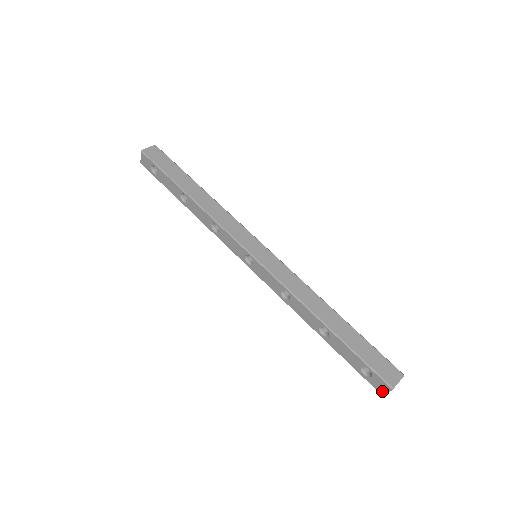
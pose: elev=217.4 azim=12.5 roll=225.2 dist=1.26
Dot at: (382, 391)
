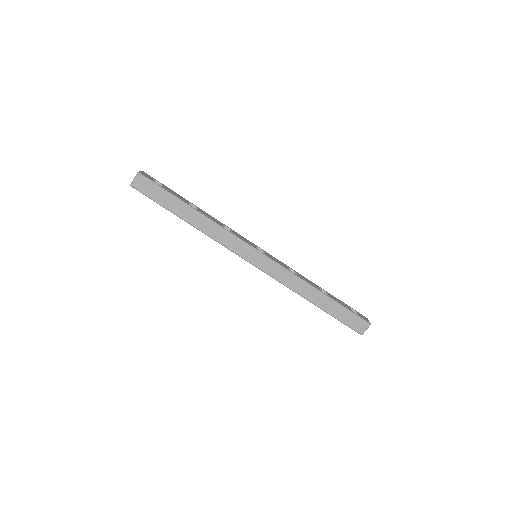
Dot at: occluded
